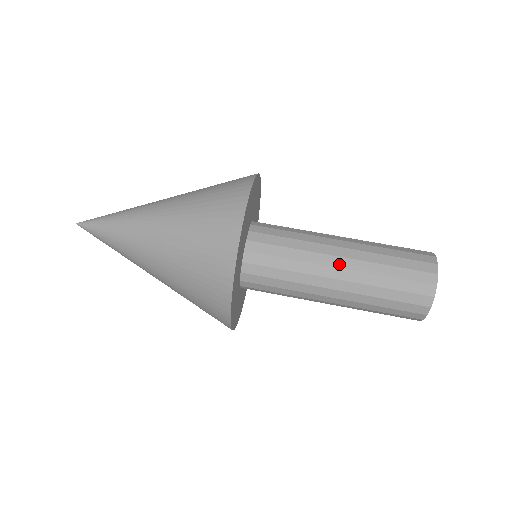
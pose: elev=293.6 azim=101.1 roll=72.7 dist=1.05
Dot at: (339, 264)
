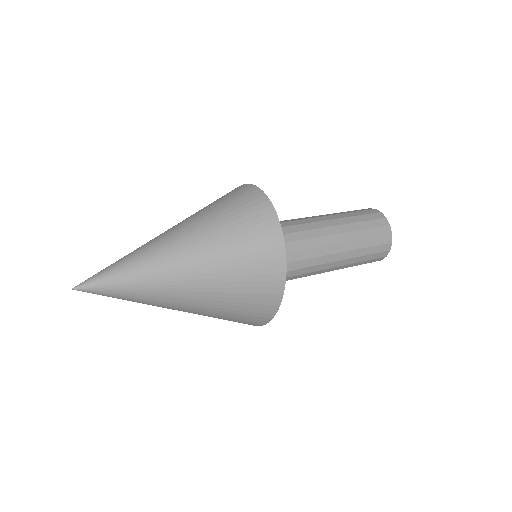
Dot at: (332, 241)
